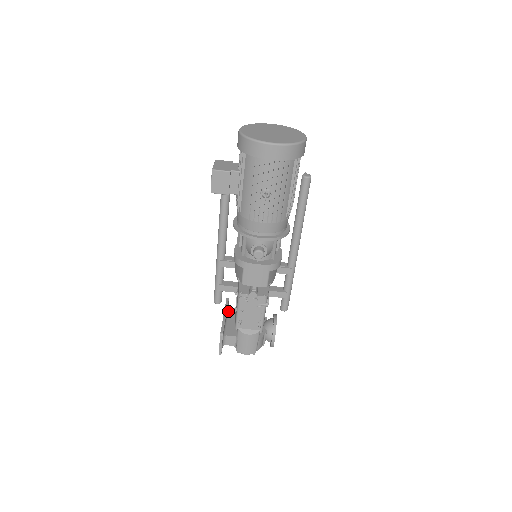
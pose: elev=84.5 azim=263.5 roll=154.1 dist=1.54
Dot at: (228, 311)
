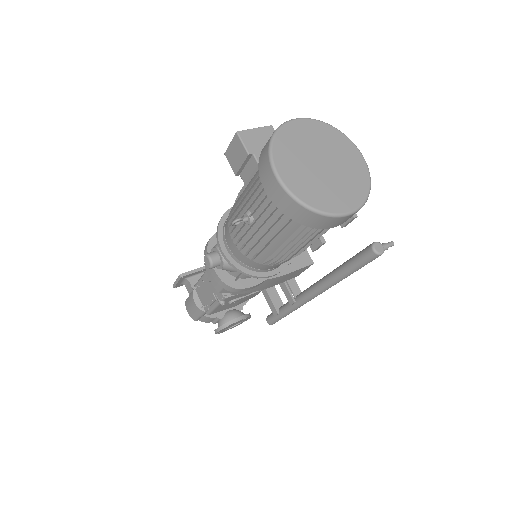
Dot at: occluded
